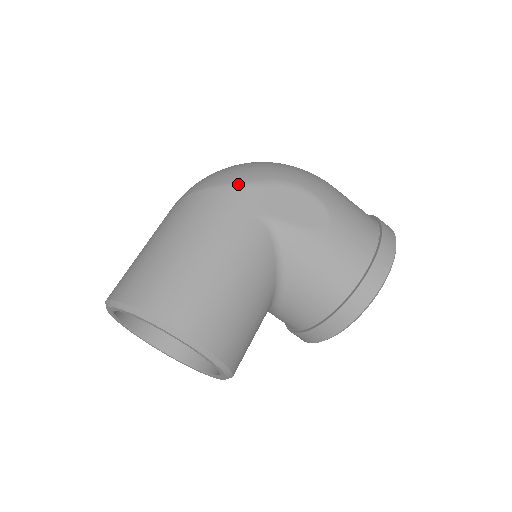
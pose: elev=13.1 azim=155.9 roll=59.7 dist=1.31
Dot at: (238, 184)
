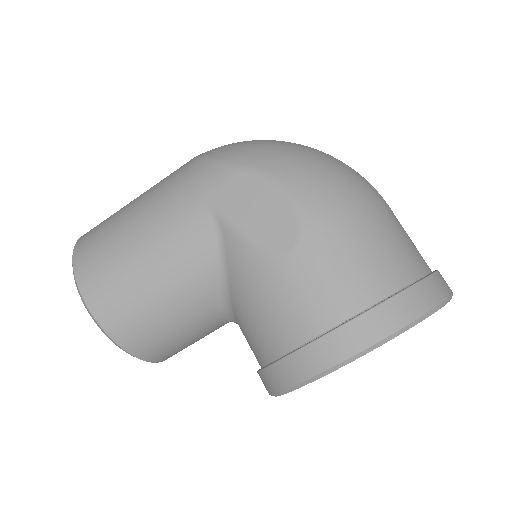
Dot at: (216, 161)
